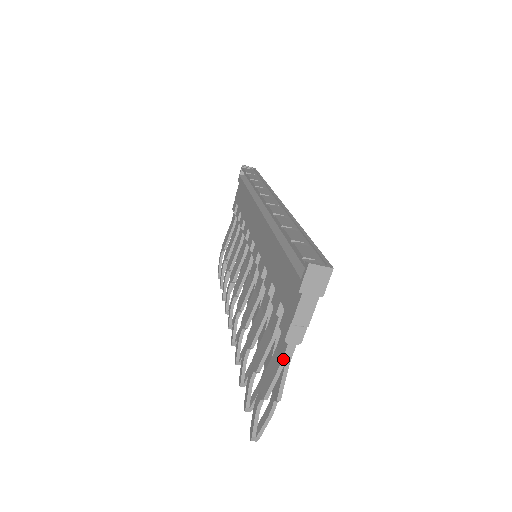
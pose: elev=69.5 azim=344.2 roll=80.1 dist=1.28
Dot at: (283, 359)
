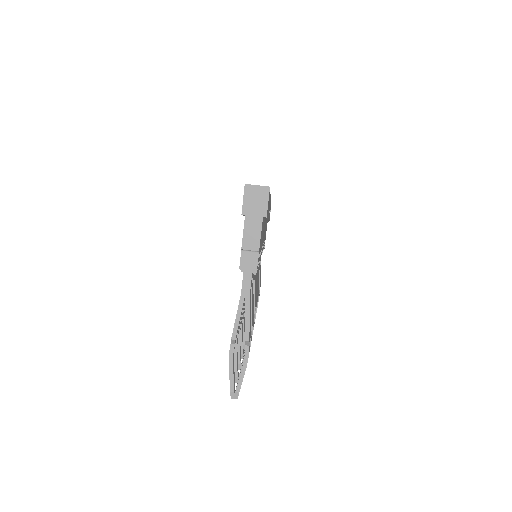
Dot at: (242, 290)
